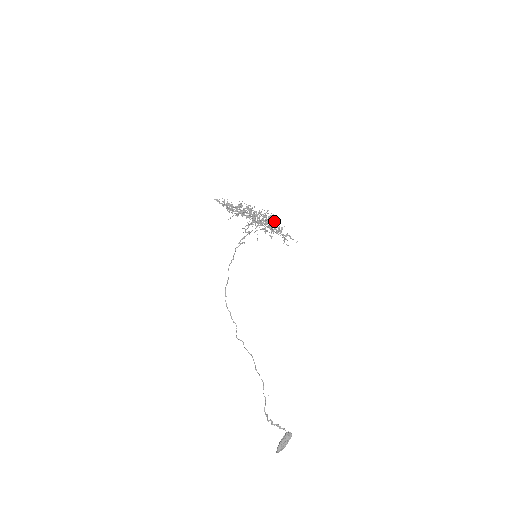
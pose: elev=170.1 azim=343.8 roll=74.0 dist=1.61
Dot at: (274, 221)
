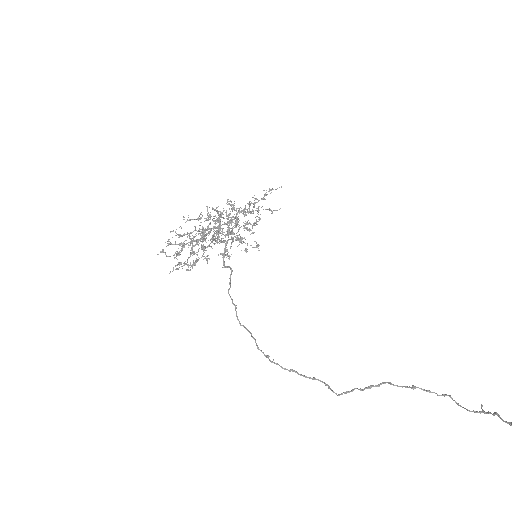
Dot at: occluded
